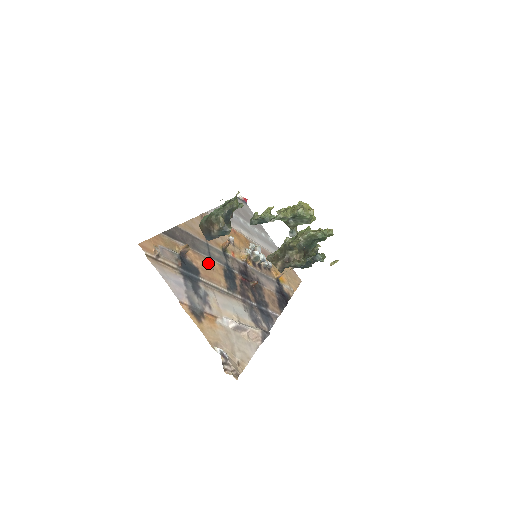
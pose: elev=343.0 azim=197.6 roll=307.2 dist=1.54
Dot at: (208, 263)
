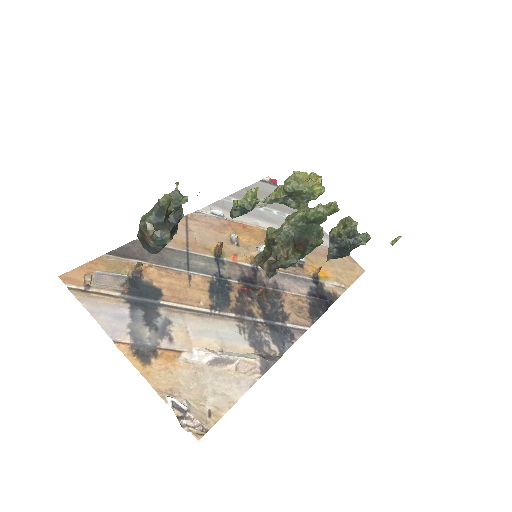
Dot at: (182, 278)
